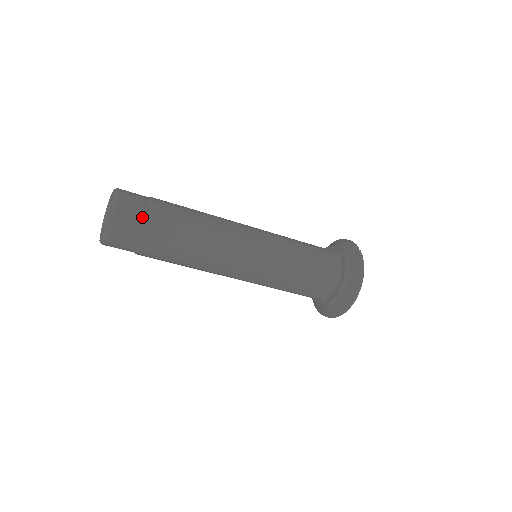
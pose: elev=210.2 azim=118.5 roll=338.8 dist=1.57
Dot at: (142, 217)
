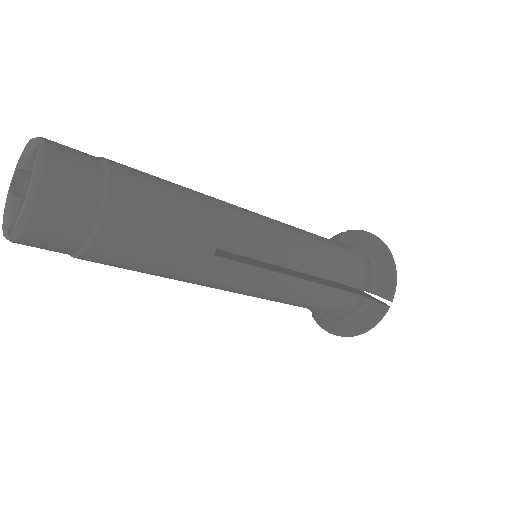
Dot at: (72, 245)
